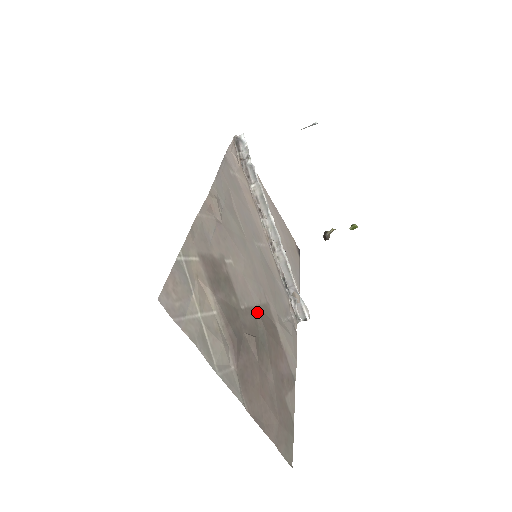
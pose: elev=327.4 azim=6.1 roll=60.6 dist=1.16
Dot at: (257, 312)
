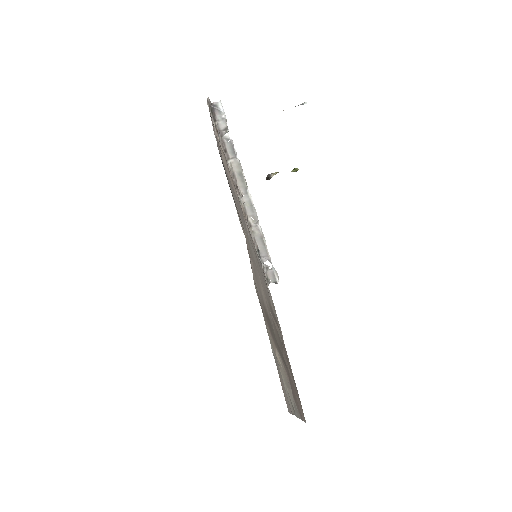
Dot at: (273, 319)
